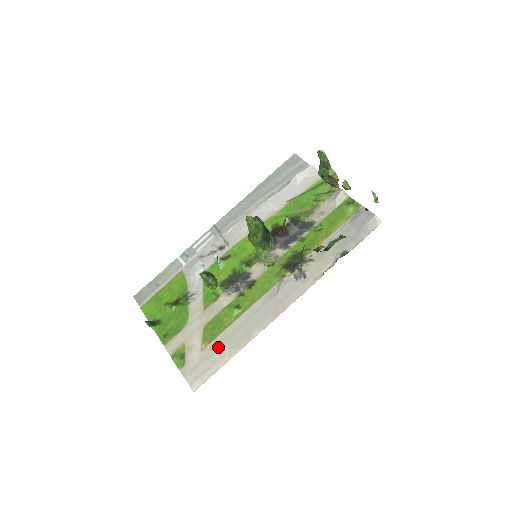
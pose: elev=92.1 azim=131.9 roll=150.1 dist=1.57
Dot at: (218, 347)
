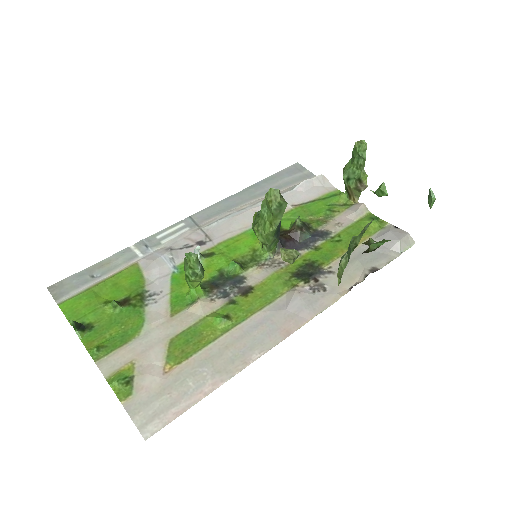
Dot at: (193, 371)
